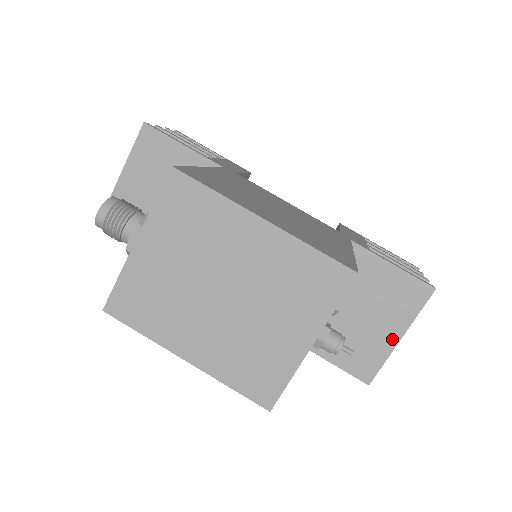
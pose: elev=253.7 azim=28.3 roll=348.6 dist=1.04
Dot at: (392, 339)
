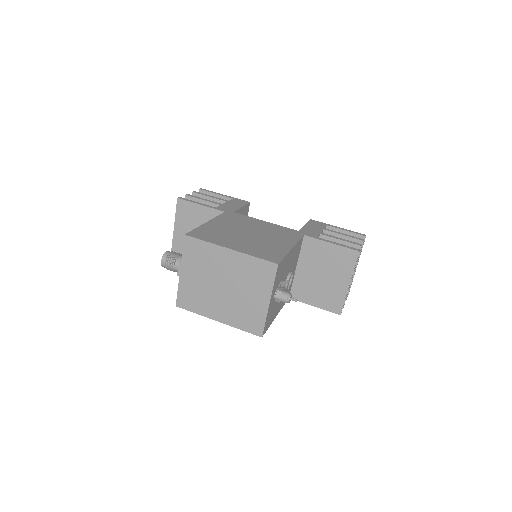
Dot at: (344, 286)
